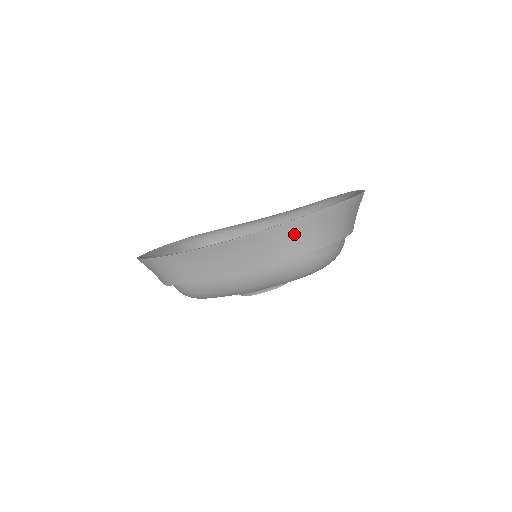
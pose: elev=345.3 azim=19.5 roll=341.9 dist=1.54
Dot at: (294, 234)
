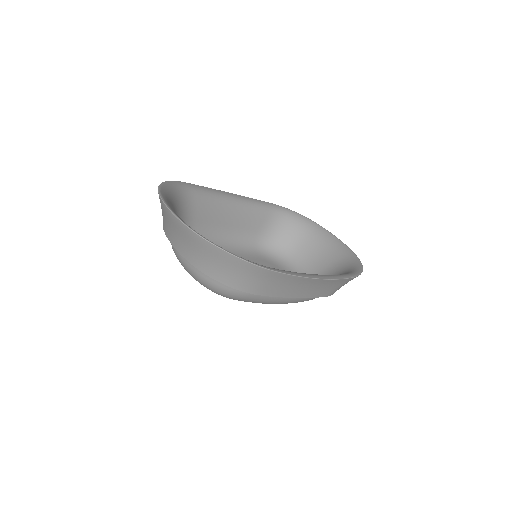
Dot at: occluded
